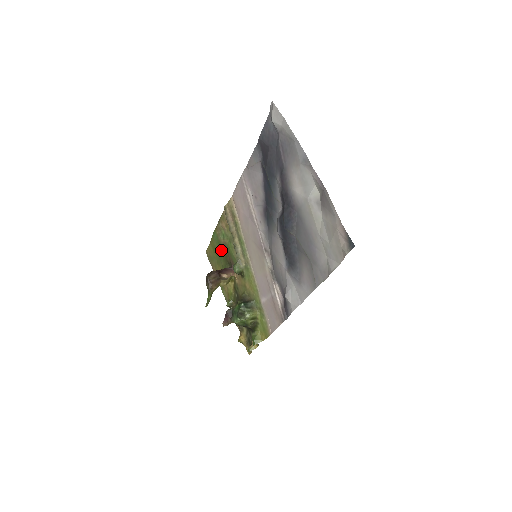
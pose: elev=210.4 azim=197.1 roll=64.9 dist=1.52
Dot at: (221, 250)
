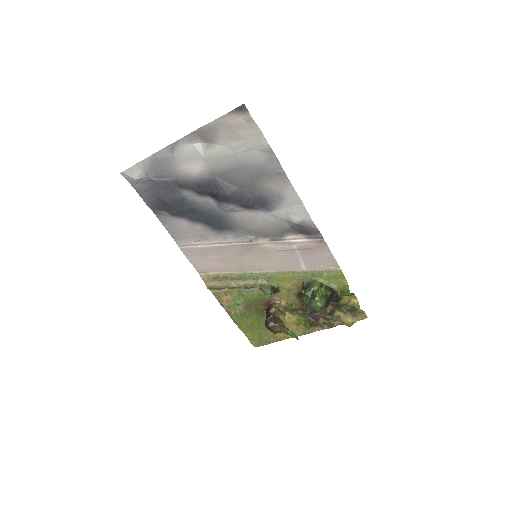
Dot at: (251, 316)
